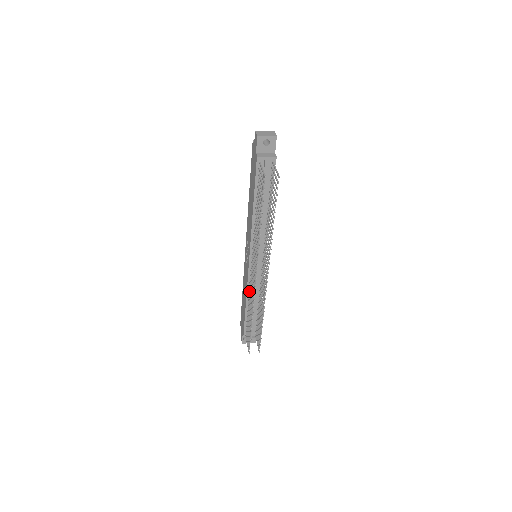
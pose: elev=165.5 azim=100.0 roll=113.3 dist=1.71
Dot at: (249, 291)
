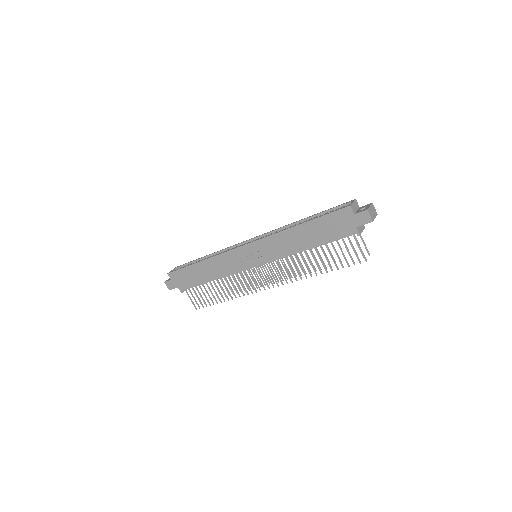
Dot at: (229, 276)
